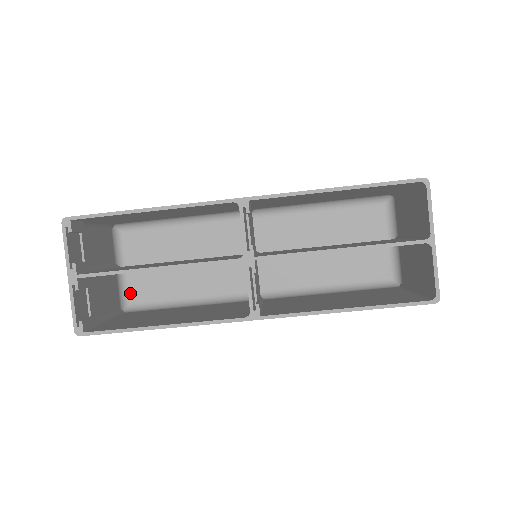
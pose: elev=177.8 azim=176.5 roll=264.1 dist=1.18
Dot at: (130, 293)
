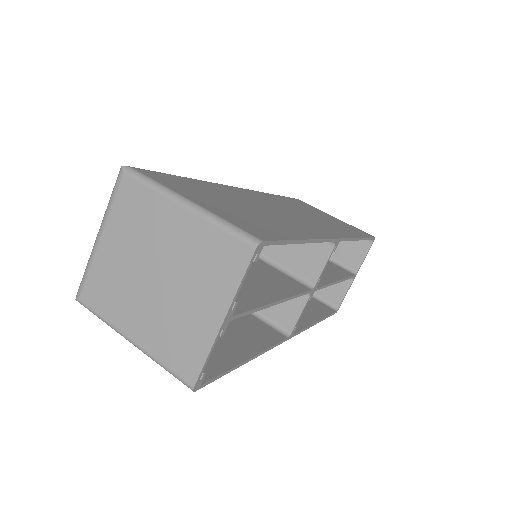
Dot at: occluded
